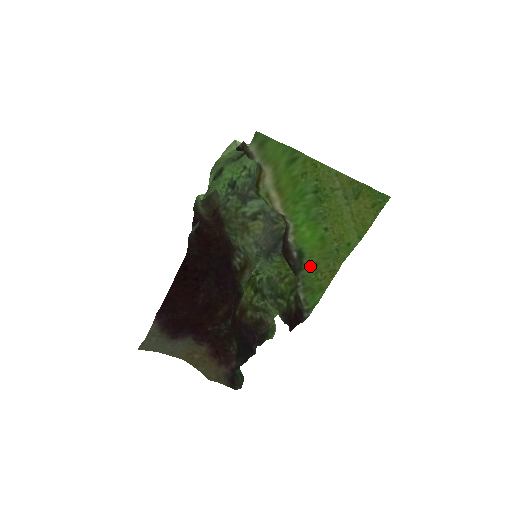
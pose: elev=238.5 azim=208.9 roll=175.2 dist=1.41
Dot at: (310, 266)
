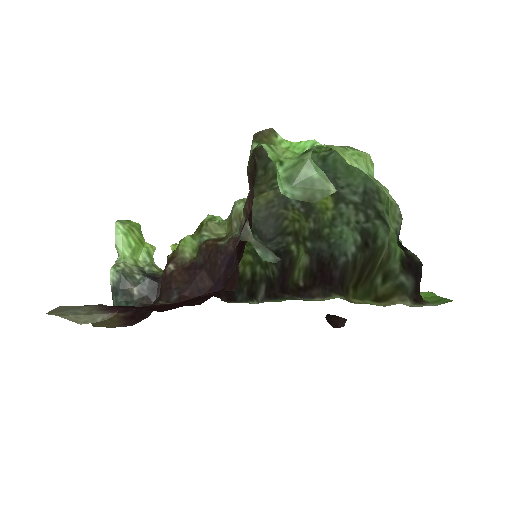
Dot at: occluded
